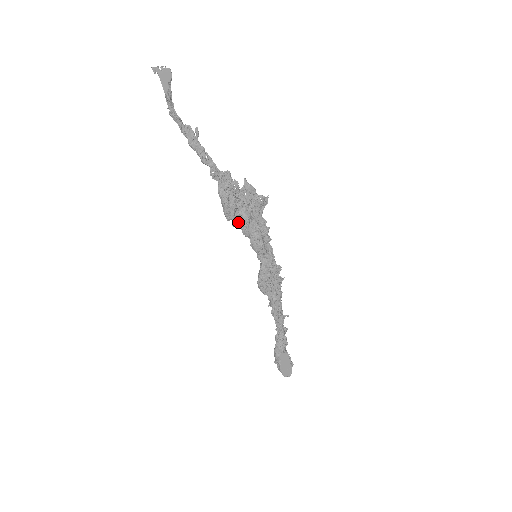
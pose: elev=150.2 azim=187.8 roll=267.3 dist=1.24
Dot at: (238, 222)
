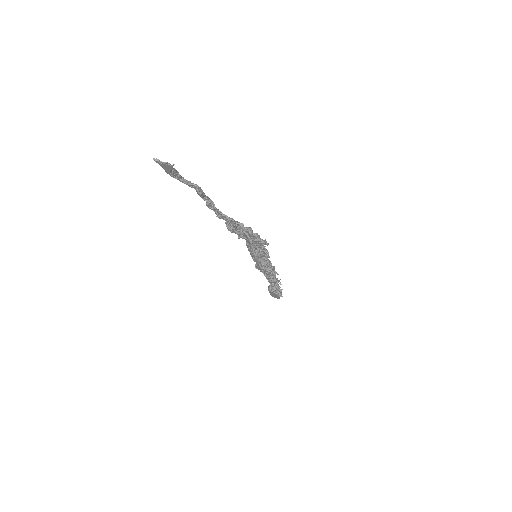
Dot at: (243, 237)
